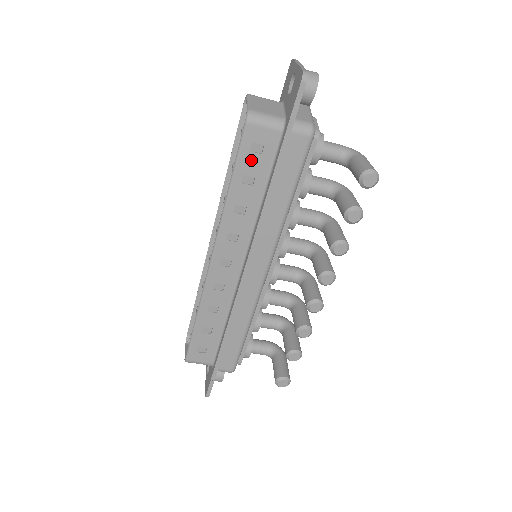
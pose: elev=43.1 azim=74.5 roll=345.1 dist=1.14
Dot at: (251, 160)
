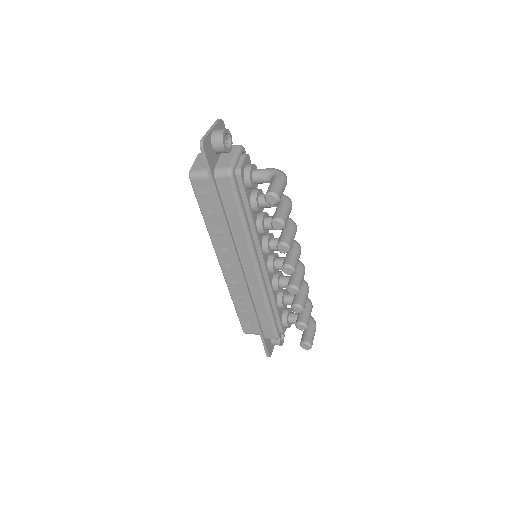
Dot at: (206, 201)
